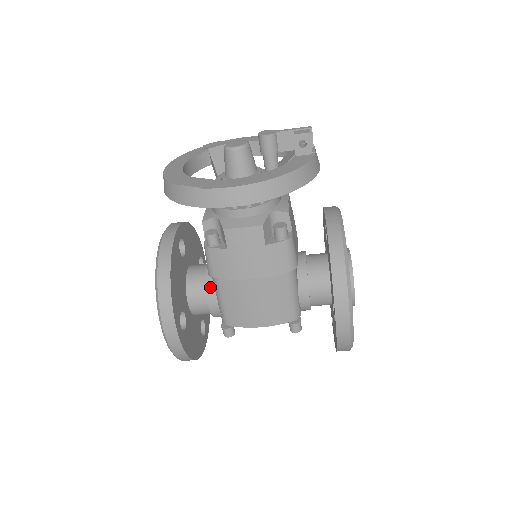
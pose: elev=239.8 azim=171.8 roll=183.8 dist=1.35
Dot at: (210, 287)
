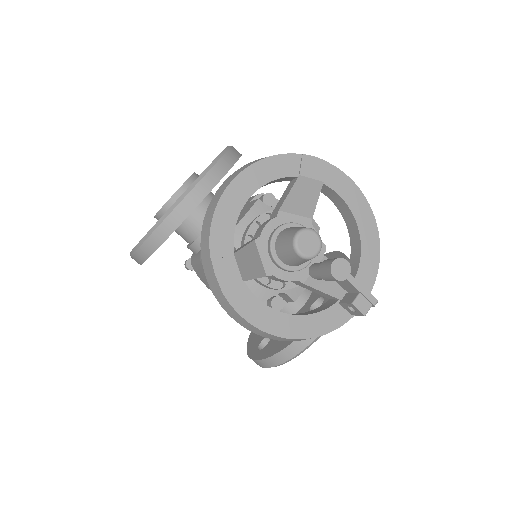
Dot at: (199, 244)
